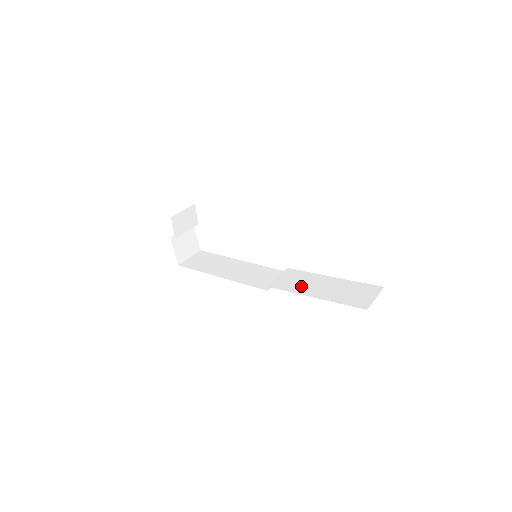
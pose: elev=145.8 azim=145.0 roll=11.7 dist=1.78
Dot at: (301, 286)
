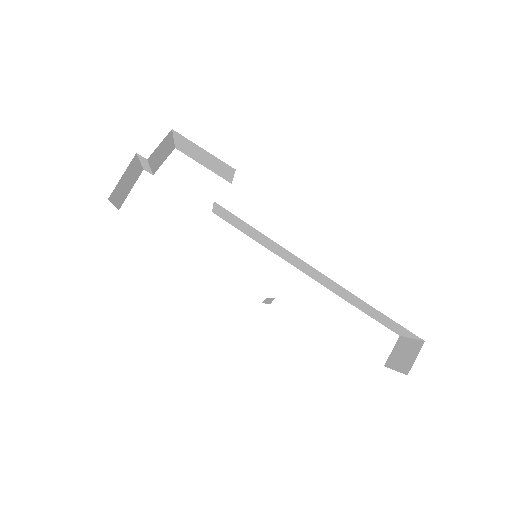
Dot at: occluded
